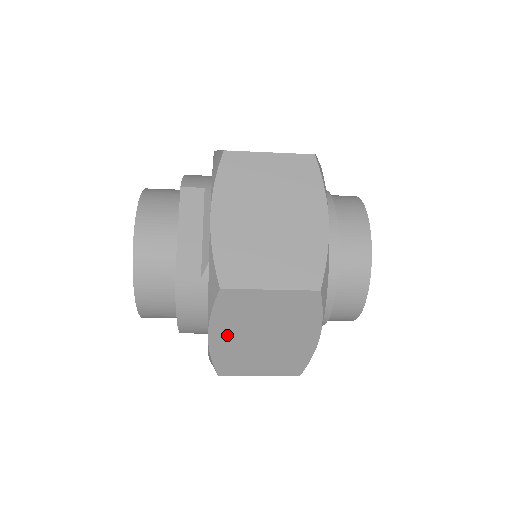
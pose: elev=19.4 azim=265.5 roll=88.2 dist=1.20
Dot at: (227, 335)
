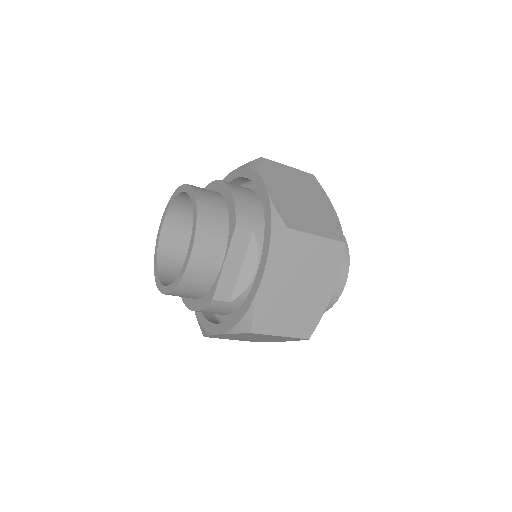
Dot at: (231, 335)
